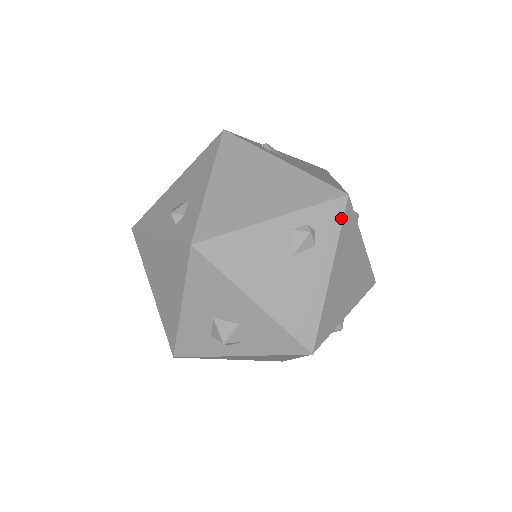
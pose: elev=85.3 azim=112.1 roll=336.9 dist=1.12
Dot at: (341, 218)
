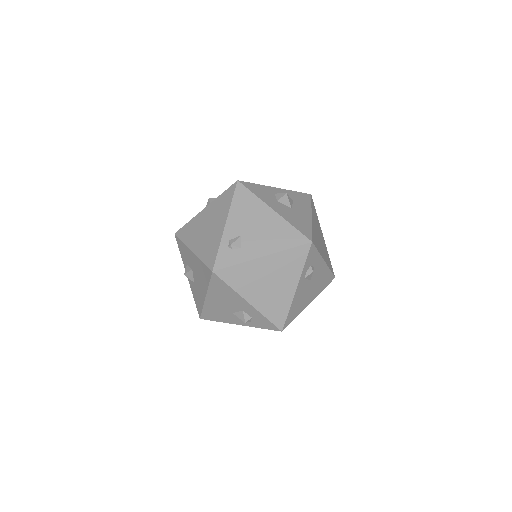
Dot at: (315, 249)
